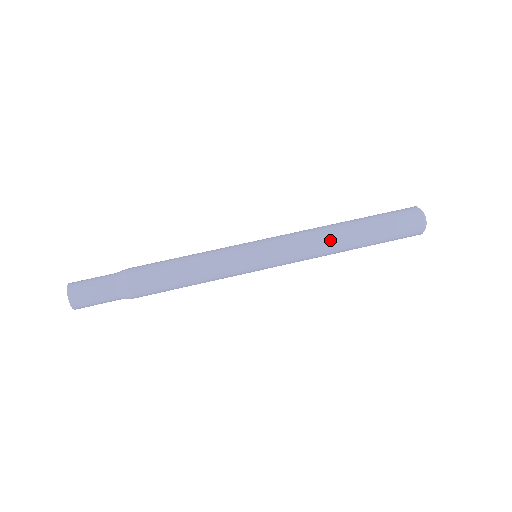
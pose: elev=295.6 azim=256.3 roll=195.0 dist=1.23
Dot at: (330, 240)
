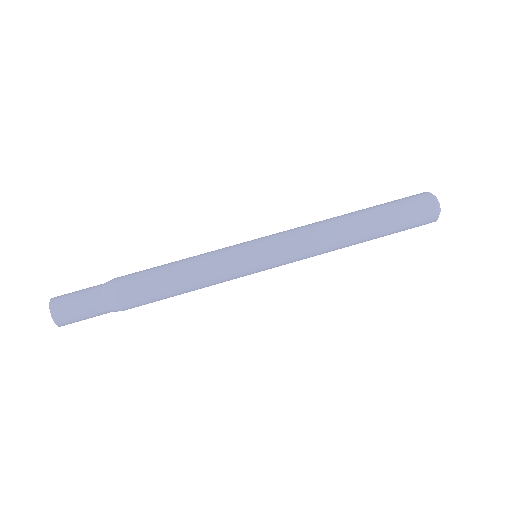
Dot at: (338, 243)
